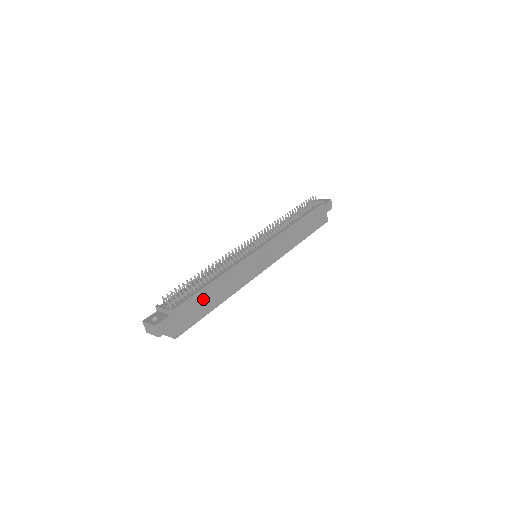
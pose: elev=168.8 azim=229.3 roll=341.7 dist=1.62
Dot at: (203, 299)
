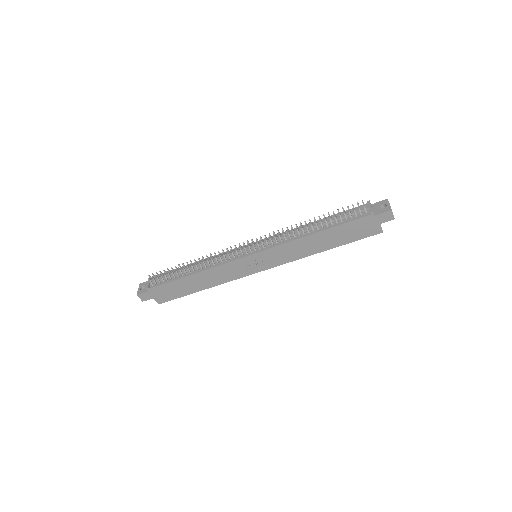
Dot at: (182, 285)
